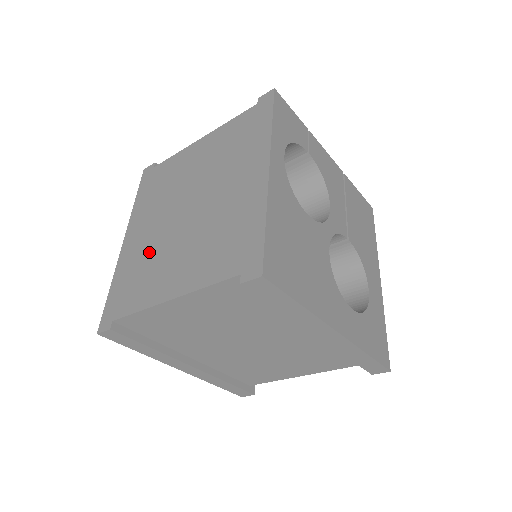
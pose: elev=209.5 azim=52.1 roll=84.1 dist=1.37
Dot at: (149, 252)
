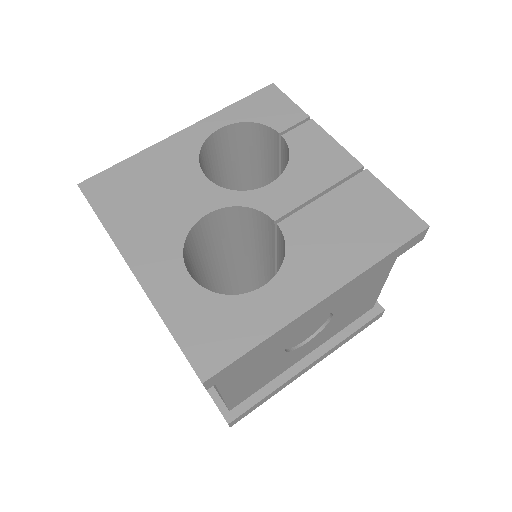
Dot at: occluded
